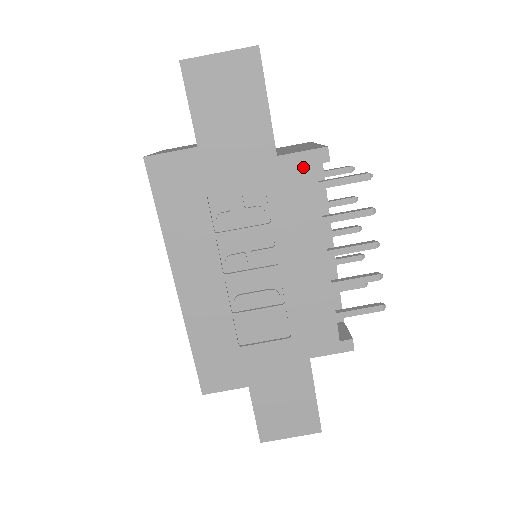
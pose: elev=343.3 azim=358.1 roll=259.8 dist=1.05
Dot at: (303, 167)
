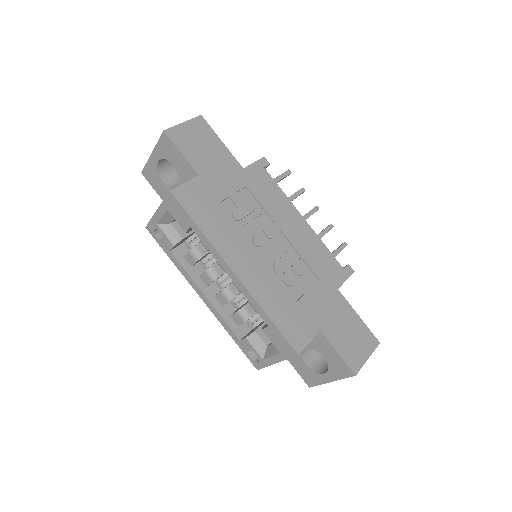
Dot at: (259, 171)
